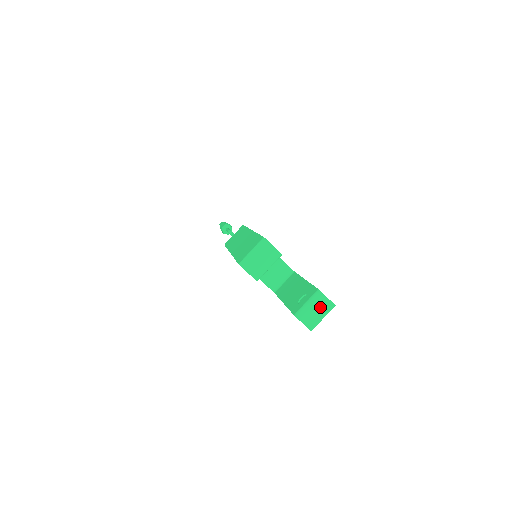
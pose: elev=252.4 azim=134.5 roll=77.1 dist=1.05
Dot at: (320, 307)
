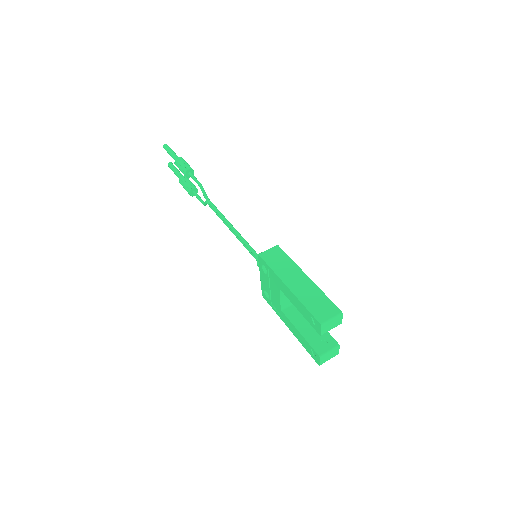
Dot at: (333, 354)
